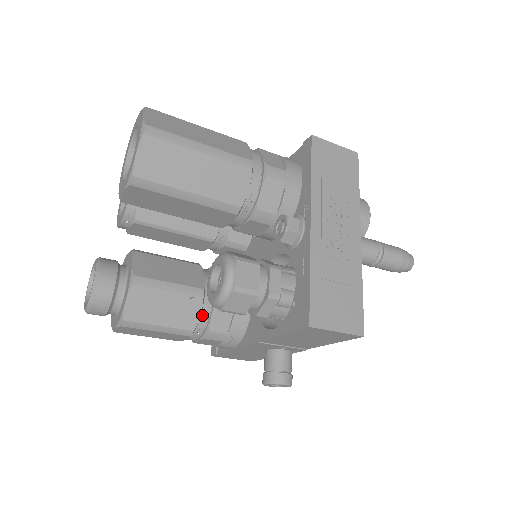
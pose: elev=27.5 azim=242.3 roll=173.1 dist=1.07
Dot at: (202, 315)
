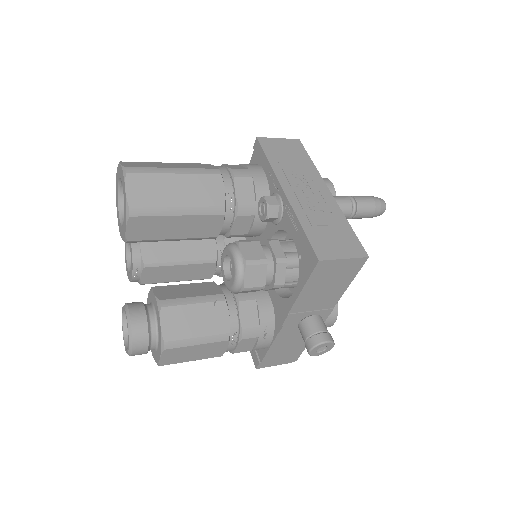
Dot at: (231, 316)
